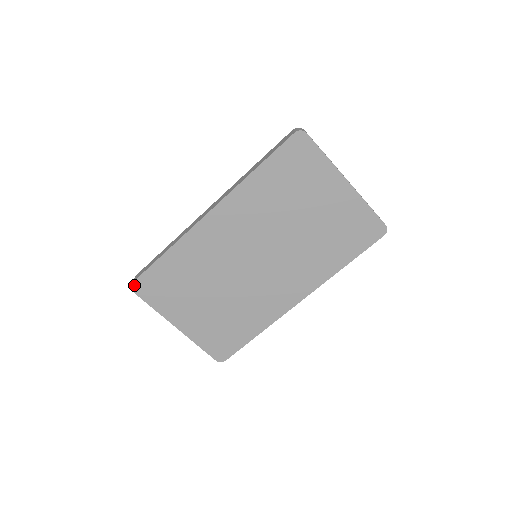
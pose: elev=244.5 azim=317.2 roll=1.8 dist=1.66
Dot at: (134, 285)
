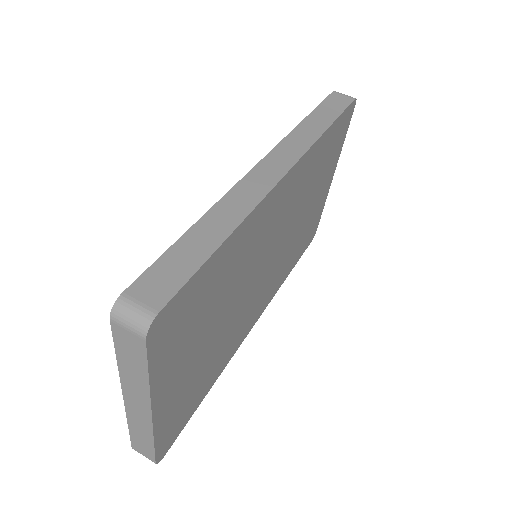
Dot at: (157, 319)
